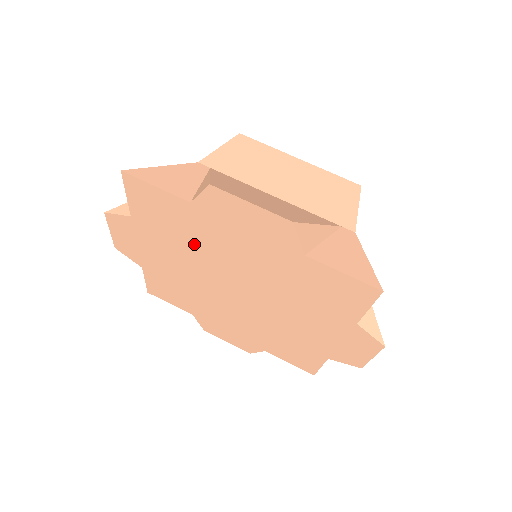
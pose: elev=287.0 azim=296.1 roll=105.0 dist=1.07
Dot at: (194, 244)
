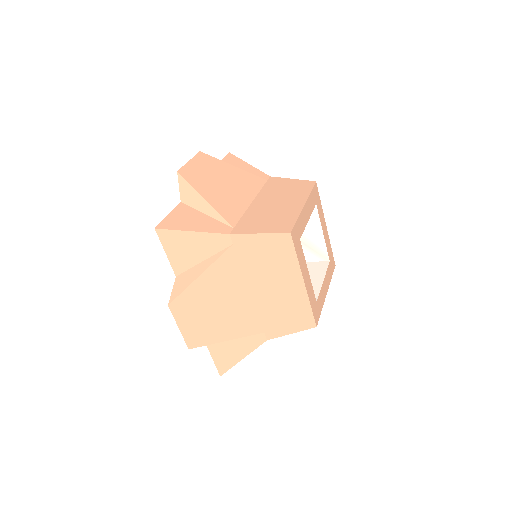
Dot at: occluded
